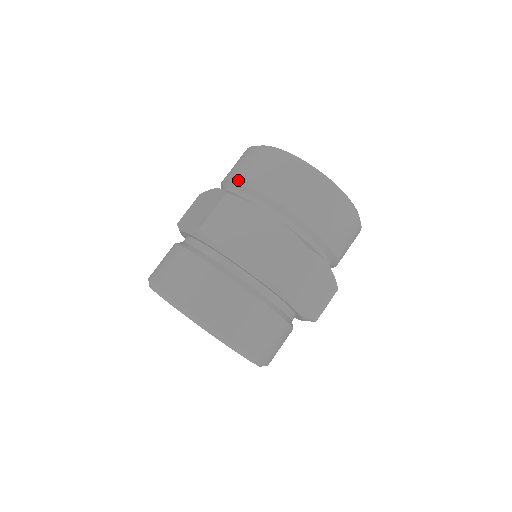
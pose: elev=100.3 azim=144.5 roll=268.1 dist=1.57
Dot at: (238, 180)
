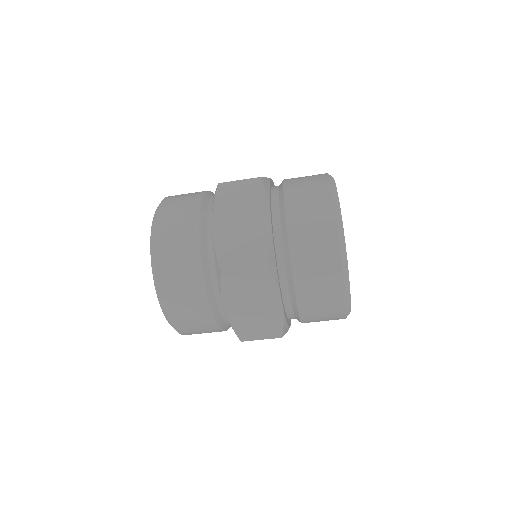
Dot at: (291, 244)
